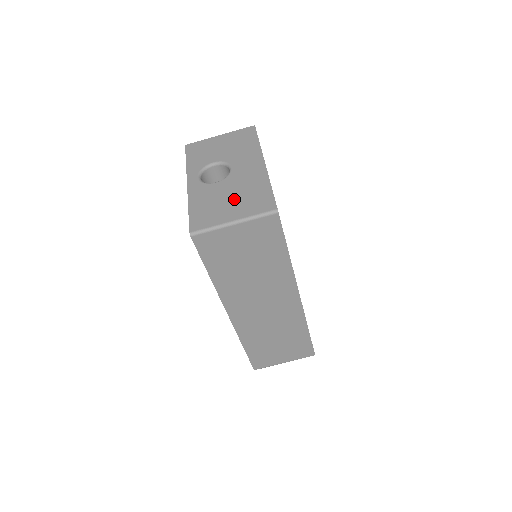
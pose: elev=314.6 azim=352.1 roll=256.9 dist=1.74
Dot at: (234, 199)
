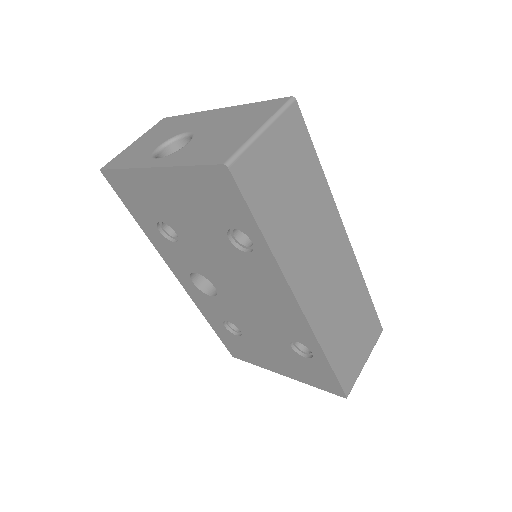
Dot at: (231, 128)
